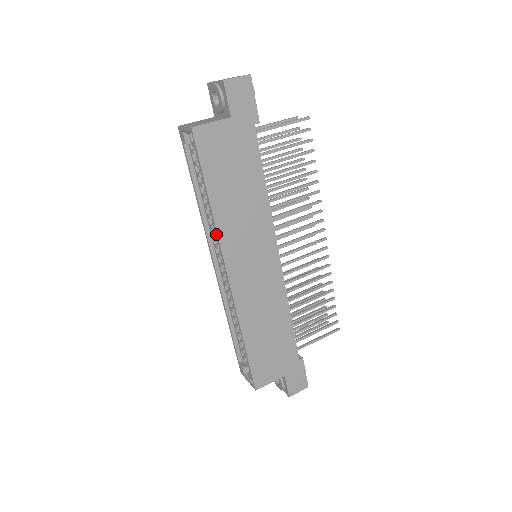
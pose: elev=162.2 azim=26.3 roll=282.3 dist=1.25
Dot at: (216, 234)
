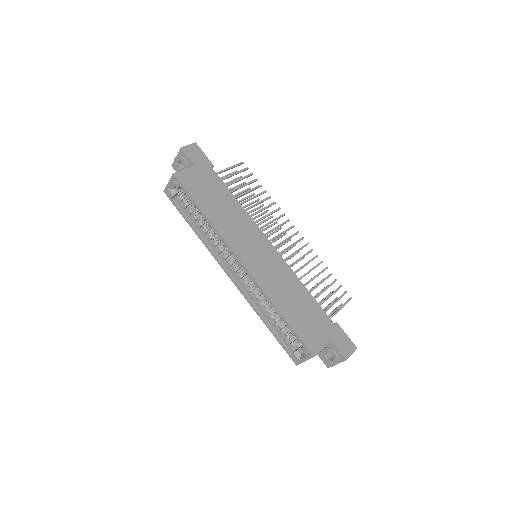
Dot at: (219, 236)
